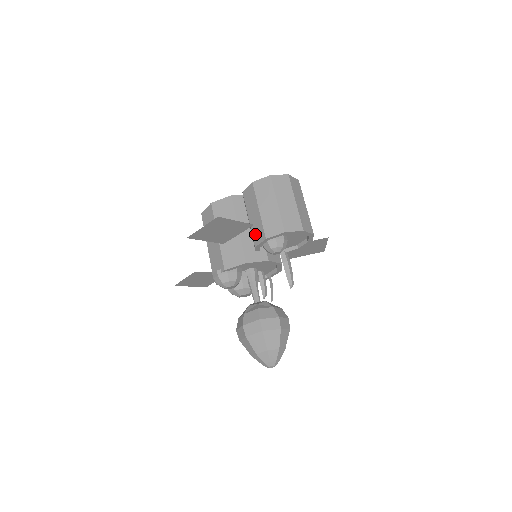
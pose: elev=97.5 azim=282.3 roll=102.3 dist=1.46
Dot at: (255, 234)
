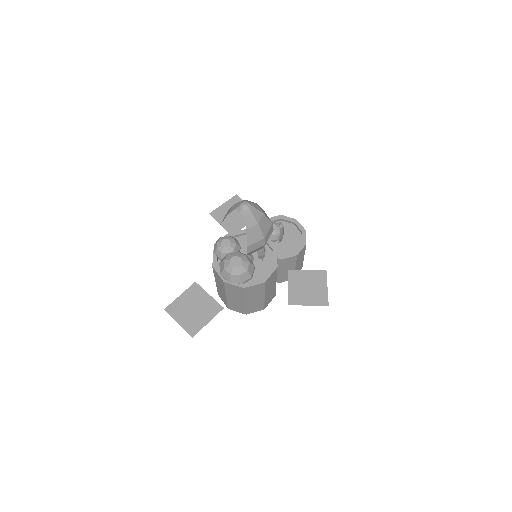
Dot at: occluded
